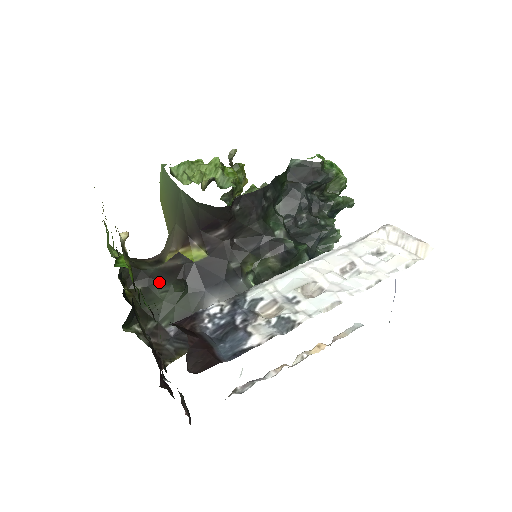
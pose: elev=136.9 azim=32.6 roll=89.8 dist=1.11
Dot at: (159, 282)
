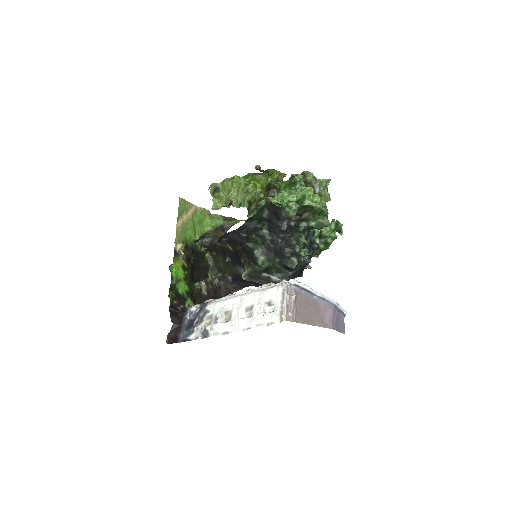
Dot at: (220, 253)
